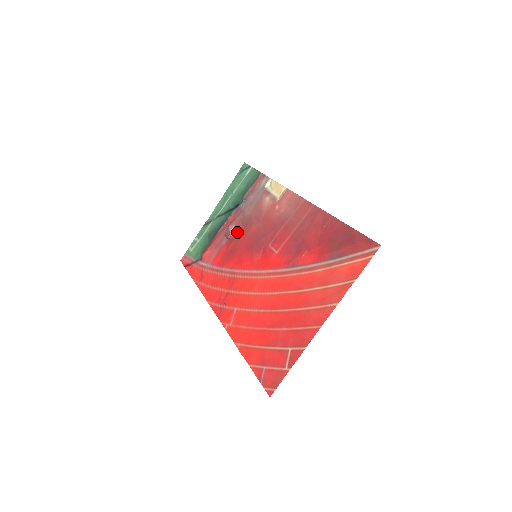
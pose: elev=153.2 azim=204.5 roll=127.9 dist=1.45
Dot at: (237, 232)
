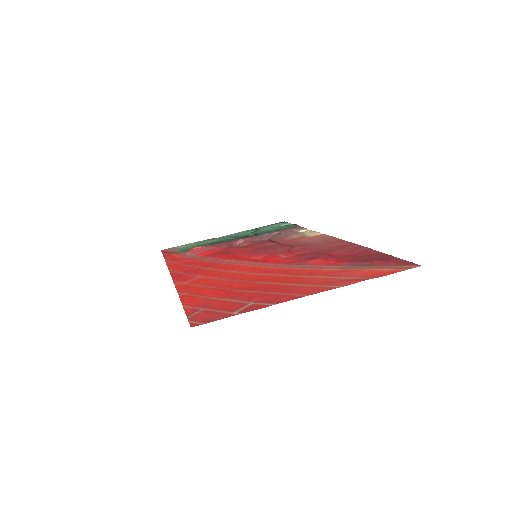
Dot at: (245, 244)
